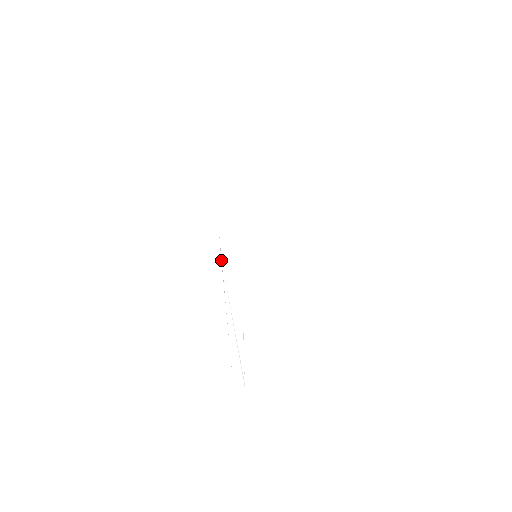
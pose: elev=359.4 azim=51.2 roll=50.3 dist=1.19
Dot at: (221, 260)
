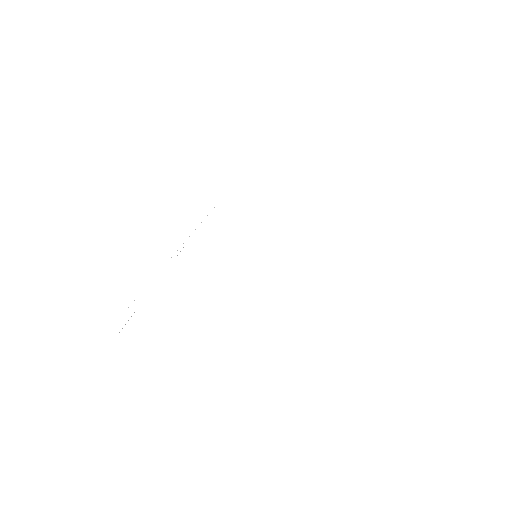
Dot at: occluded
